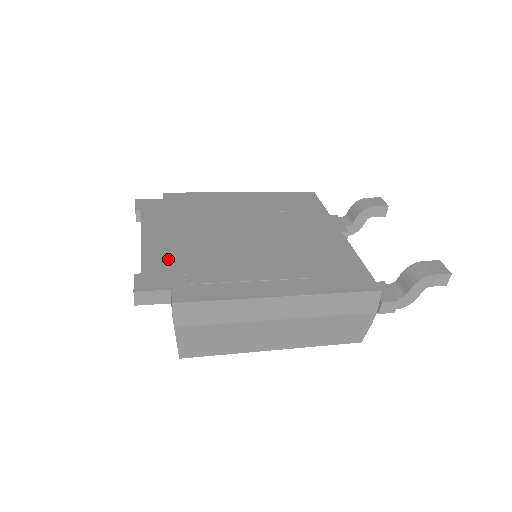
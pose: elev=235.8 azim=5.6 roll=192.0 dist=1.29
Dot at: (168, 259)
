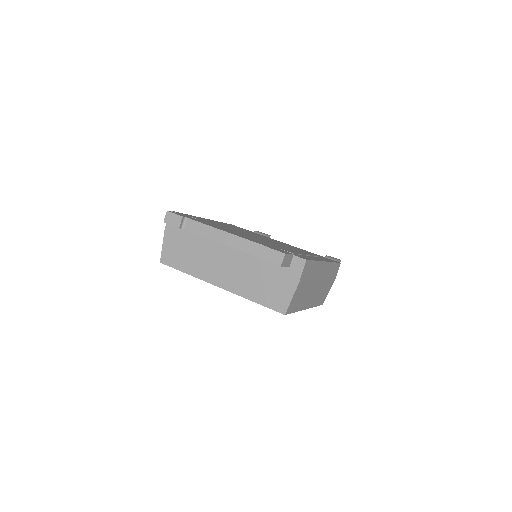
Dot at: (260, 242)
